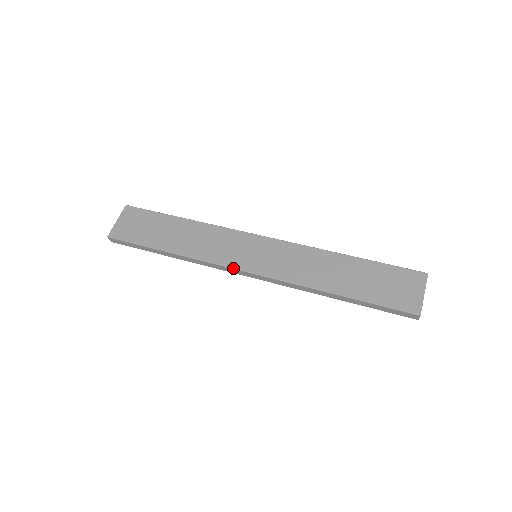
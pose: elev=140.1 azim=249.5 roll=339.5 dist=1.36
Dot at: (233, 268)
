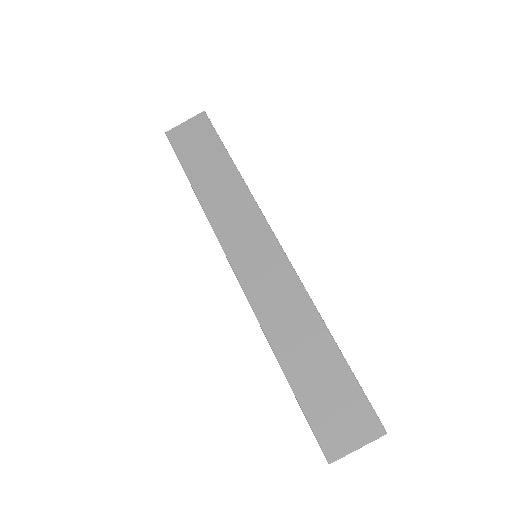
Dot at: (224, 251)
